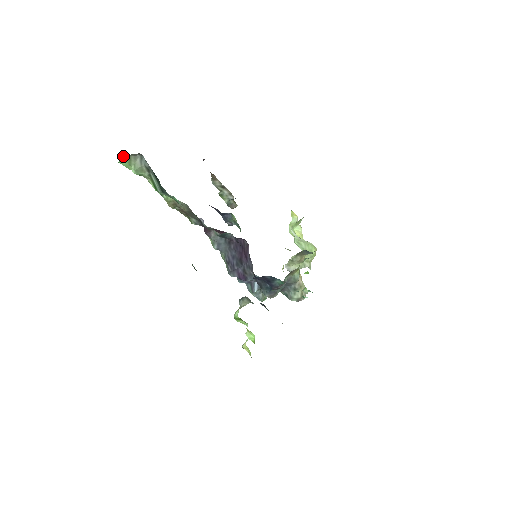
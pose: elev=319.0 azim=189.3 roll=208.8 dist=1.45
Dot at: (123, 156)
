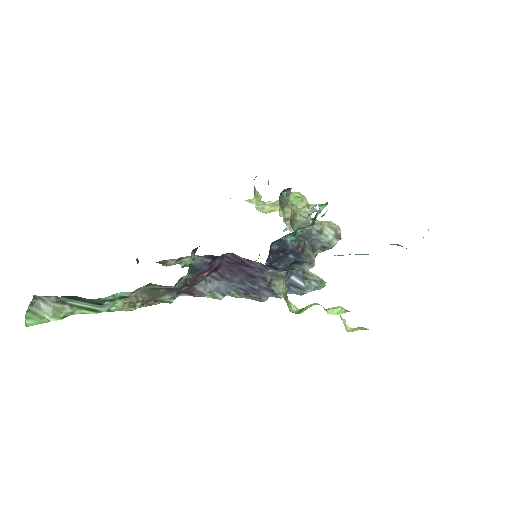
Dot at: occluded
